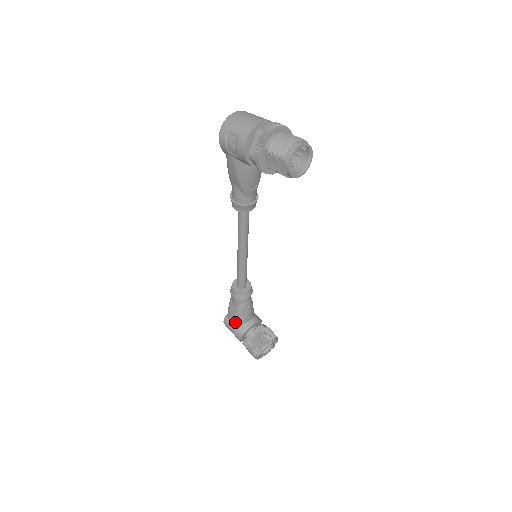
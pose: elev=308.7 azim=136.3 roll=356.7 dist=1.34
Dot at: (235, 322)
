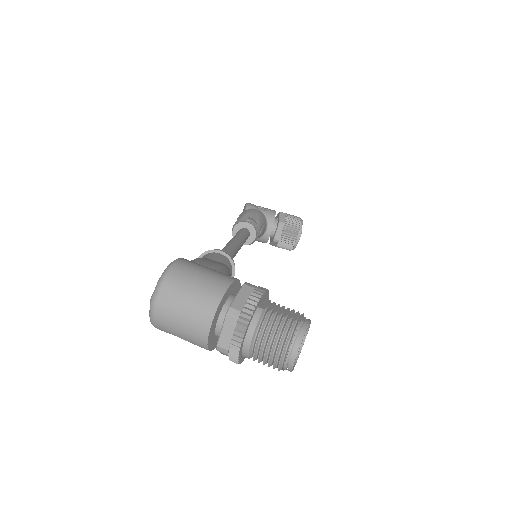
Dot at: occluded
